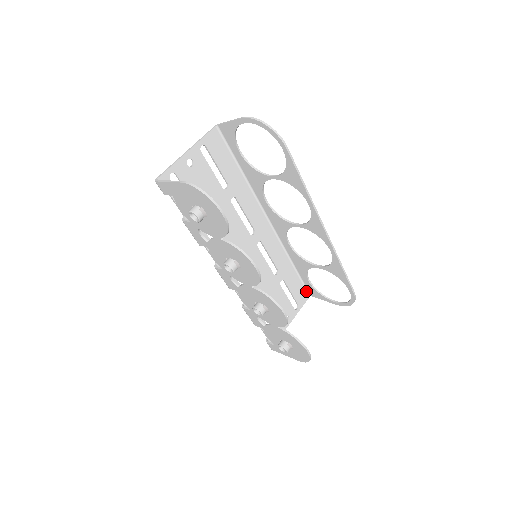
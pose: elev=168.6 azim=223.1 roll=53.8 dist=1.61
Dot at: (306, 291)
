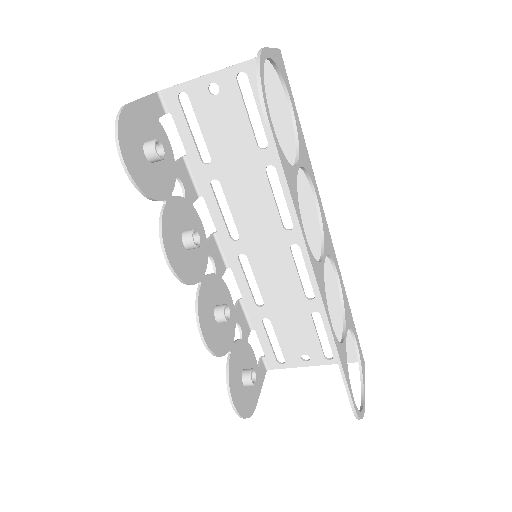
Dot at: occluded
